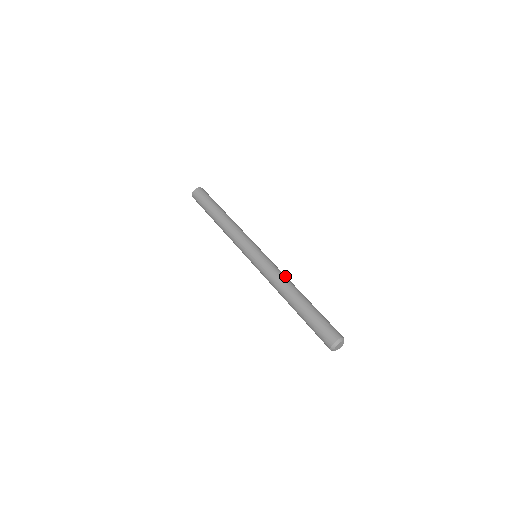
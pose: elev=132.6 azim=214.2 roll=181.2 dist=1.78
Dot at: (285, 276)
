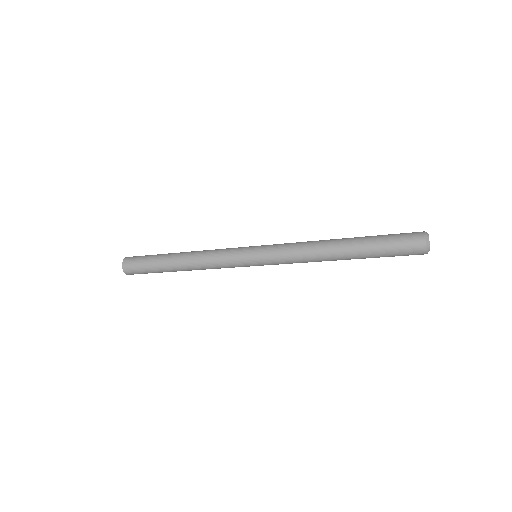
Dot at: (307, 241)
